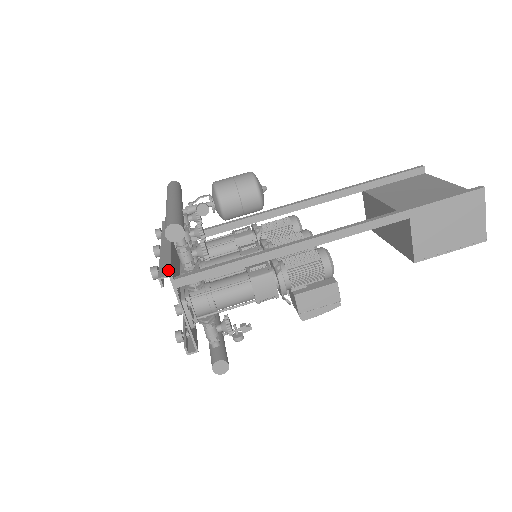
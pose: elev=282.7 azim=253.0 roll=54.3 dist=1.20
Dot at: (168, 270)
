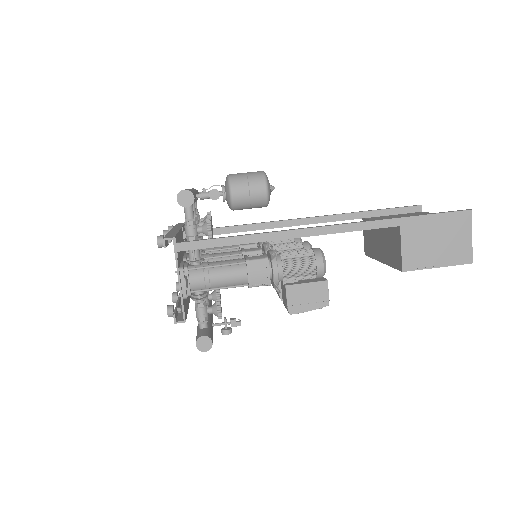
Dot at: (173, 236)
